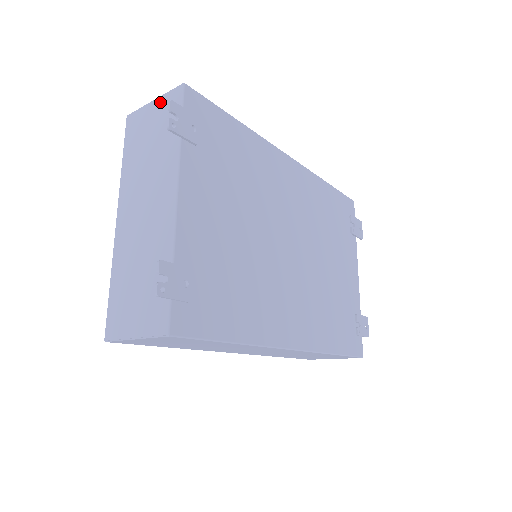
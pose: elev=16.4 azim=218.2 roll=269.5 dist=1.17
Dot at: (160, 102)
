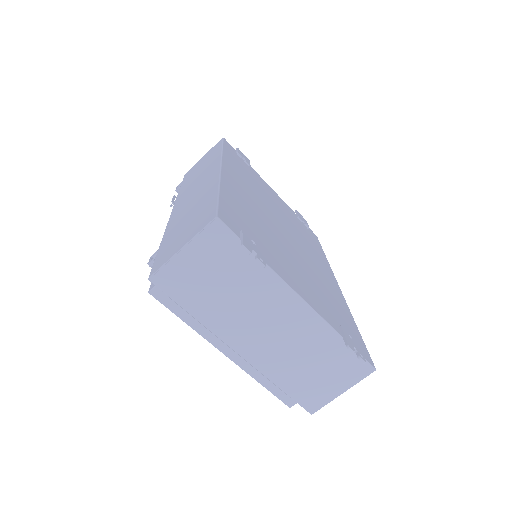
Dot at: (197, 247)
